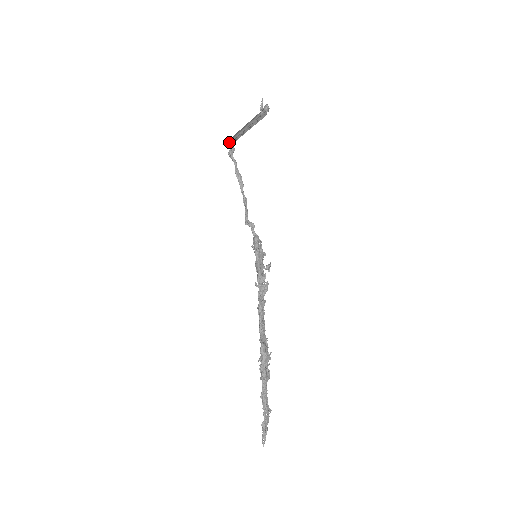
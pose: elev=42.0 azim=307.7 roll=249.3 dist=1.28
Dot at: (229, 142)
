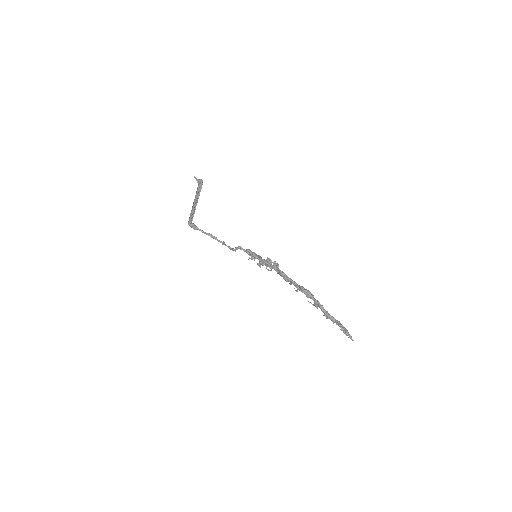
Dot at: (189, 224)
